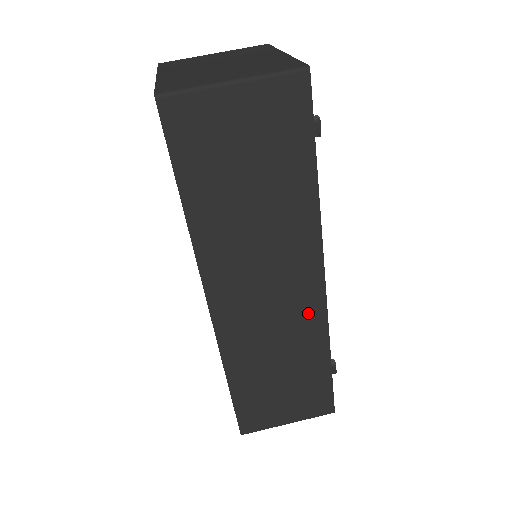
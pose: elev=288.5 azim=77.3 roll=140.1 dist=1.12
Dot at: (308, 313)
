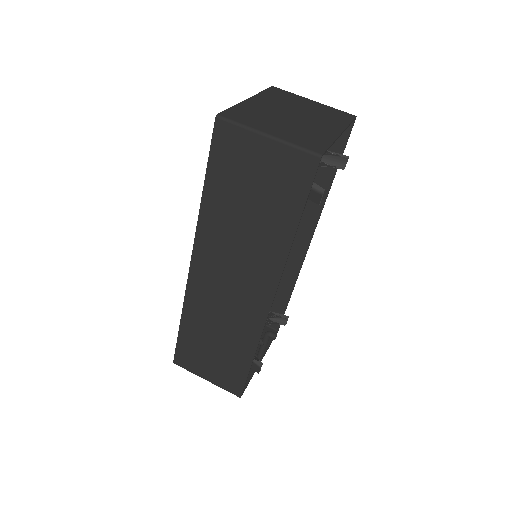
Dot at: (252, 315)
